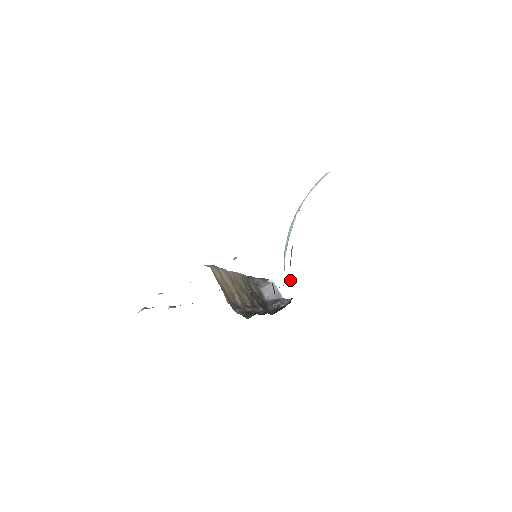
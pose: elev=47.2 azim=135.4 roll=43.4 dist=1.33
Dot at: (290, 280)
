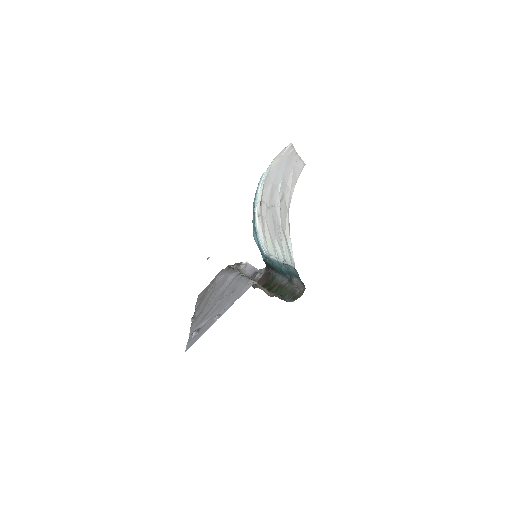
Dot at: (262, 256)
